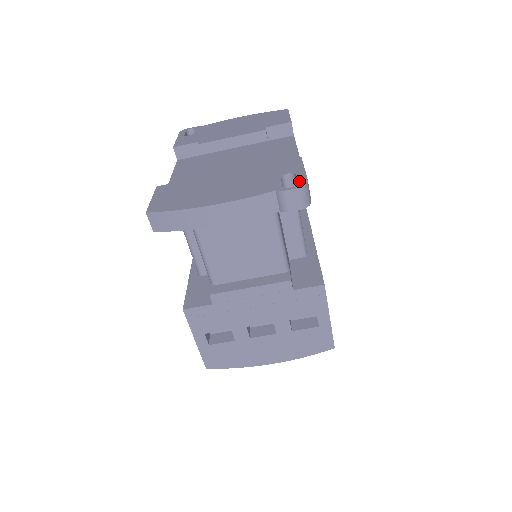
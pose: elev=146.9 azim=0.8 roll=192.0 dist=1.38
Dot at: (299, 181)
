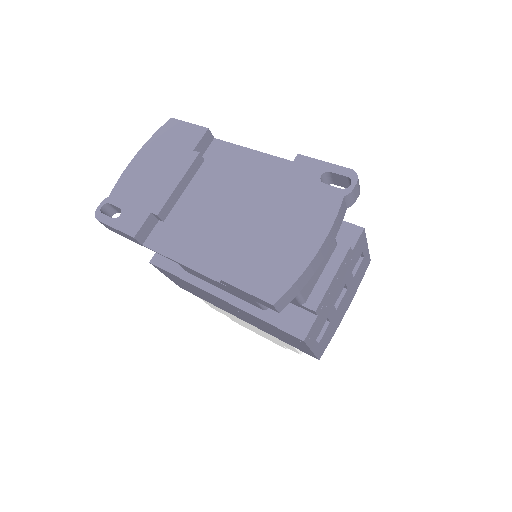
Dot at: (346, 175)
